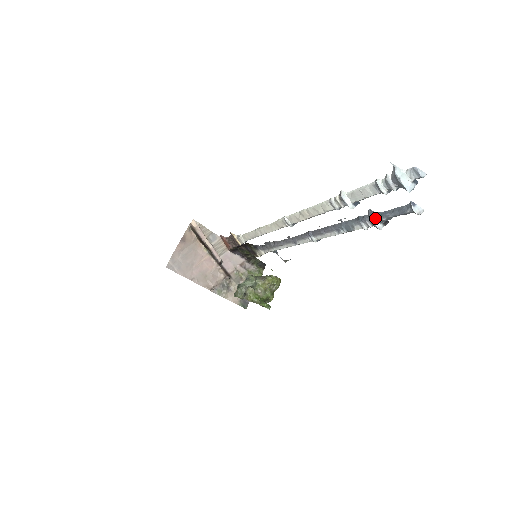
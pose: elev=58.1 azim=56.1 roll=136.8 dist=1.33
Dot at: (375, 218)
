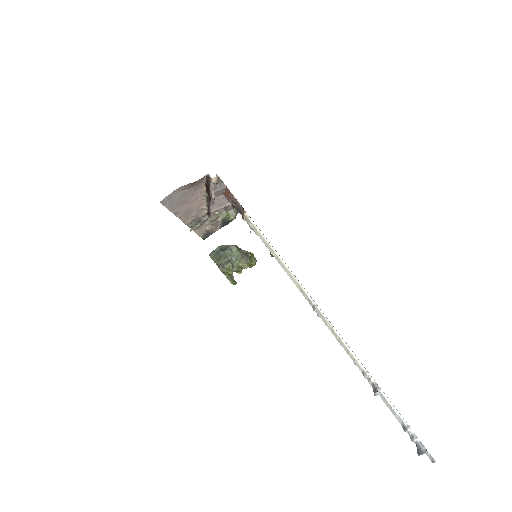
Dot at: occluded
